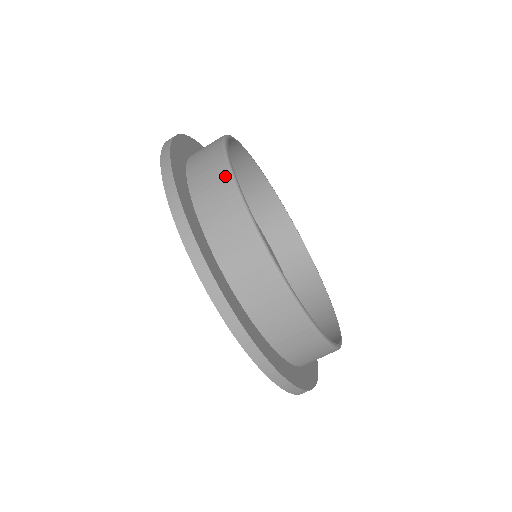
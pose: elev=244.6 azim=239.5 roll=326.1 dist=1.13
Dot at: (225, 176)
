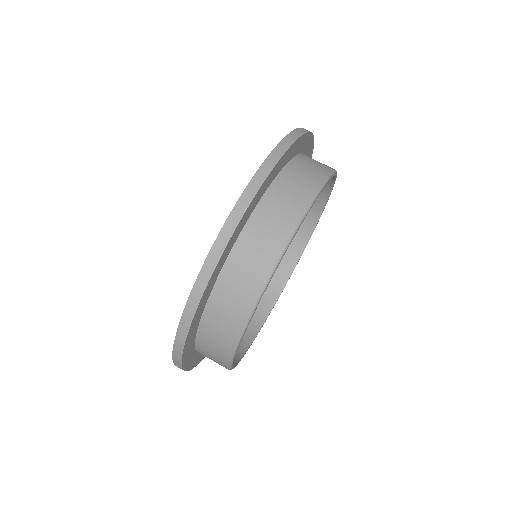
Dot at: (318, 182)
